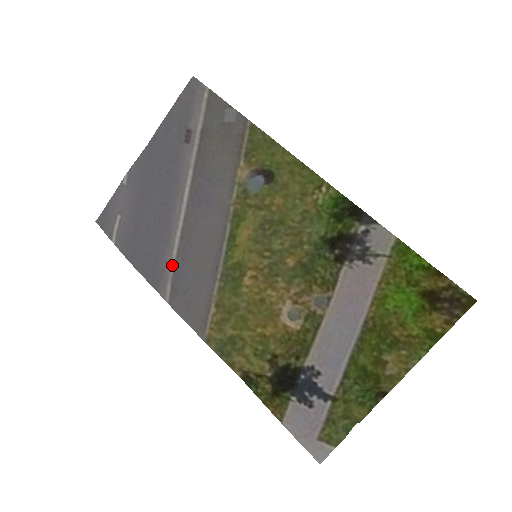
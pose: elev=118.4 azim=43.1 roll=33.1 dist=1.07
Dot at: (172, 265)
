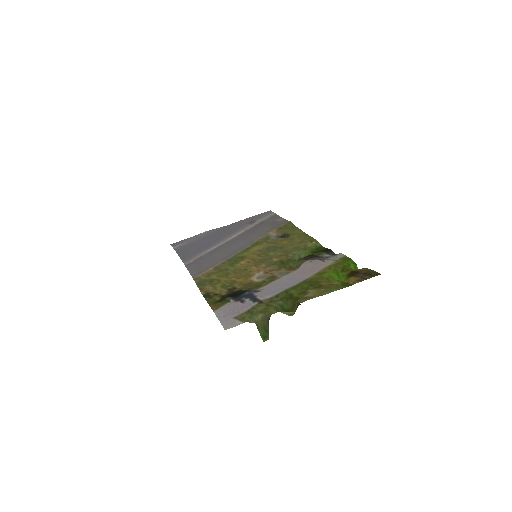
Dot at: (202, 255)
